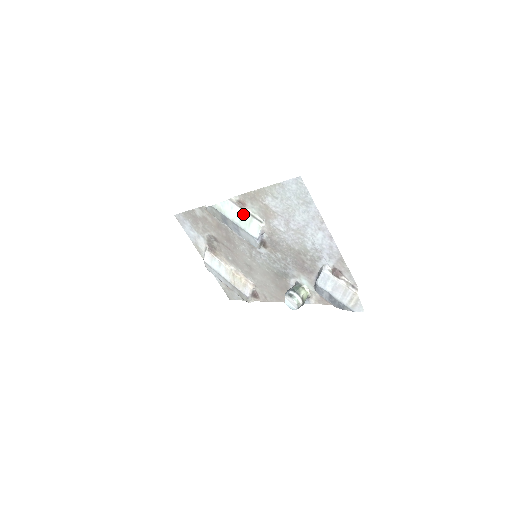
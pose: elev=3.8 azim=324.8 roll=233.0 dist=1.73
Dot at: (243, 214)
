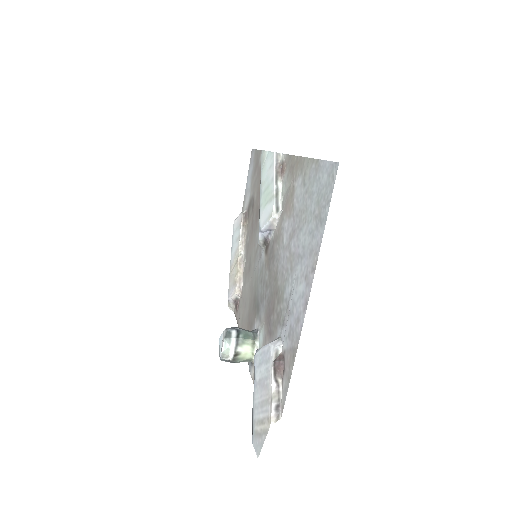
Dot at: (272, 183)
